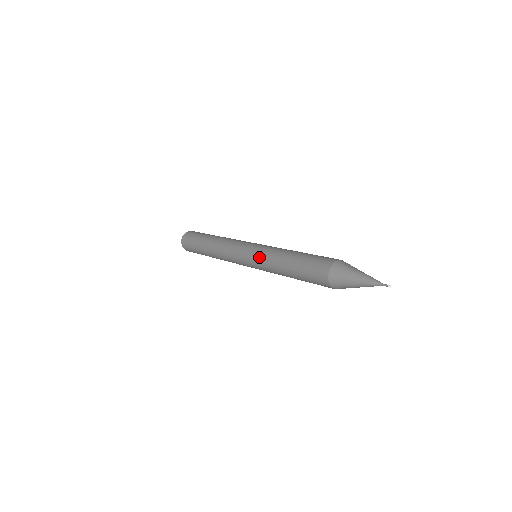
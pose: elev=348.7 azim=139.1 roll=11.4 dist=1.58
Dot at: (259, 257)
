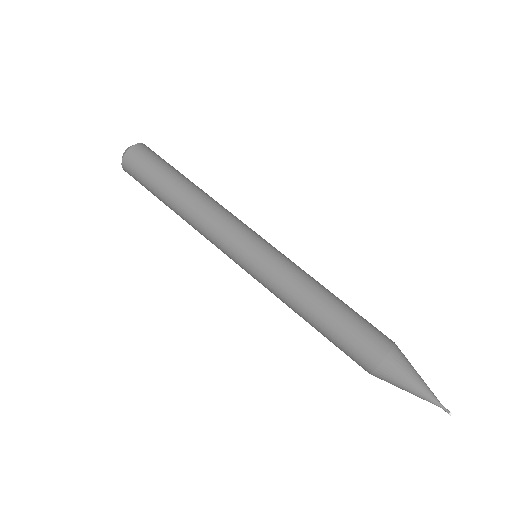
Dot at: occluded
